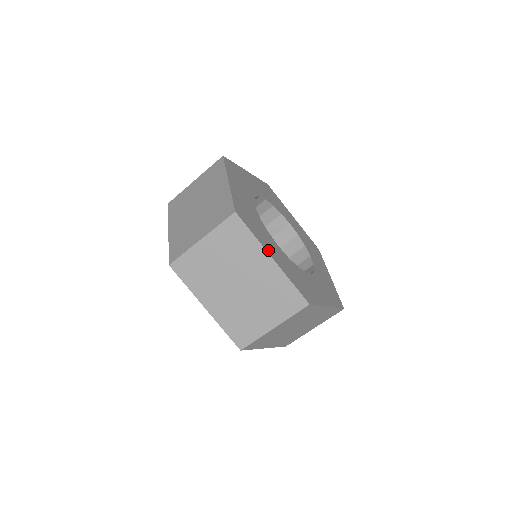
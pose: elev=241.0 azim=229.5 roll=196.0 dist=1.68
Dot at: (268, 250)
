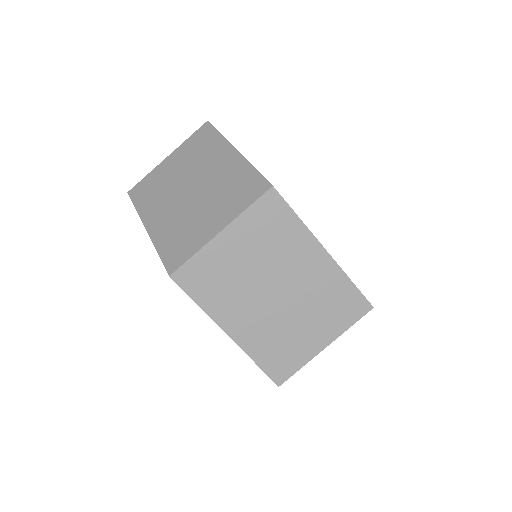
Dot at: (316, 239)
